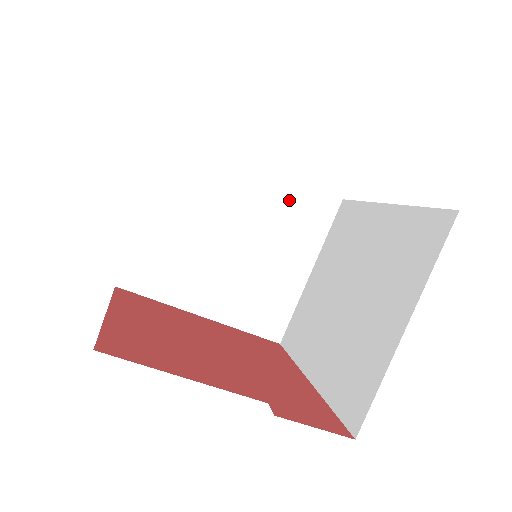
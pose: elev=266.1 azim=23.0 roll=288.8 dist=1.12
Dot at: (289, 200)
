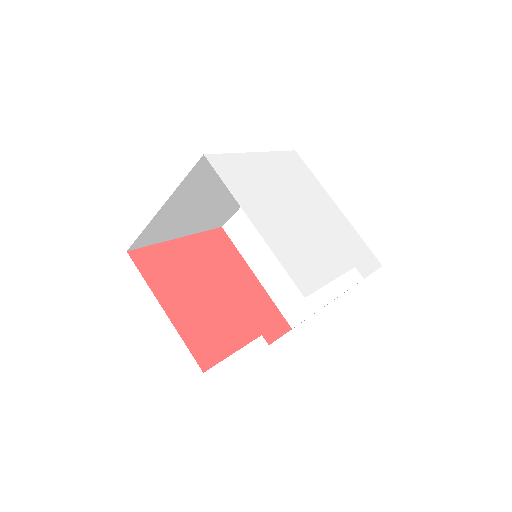
Dot at: occluded
